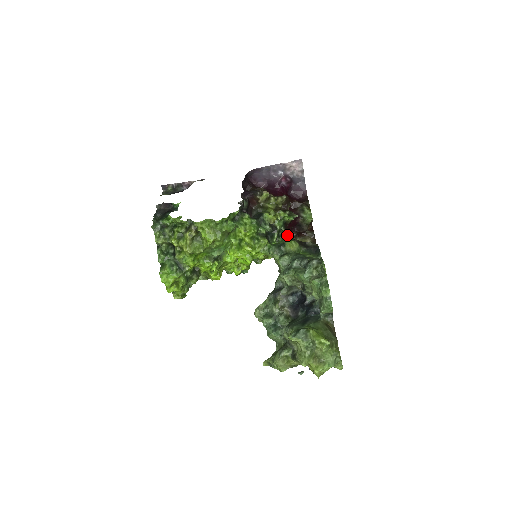
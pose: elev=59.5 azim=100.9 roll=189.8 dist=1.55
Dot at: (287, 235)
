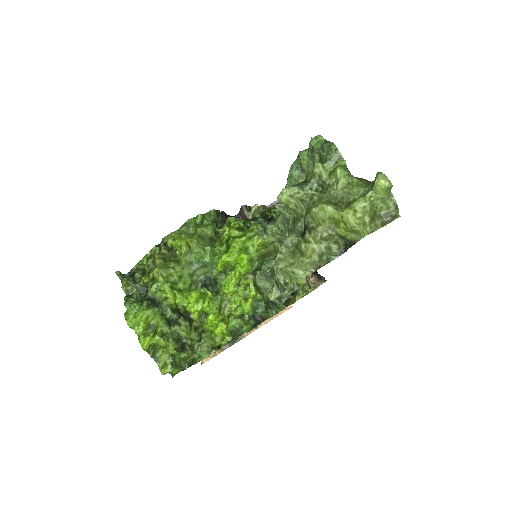
Dot at: occluded
